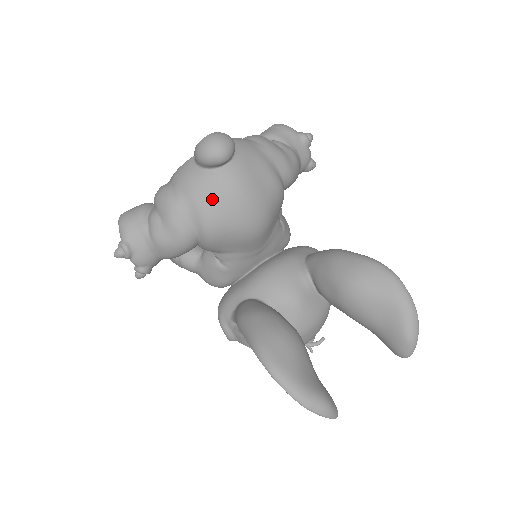
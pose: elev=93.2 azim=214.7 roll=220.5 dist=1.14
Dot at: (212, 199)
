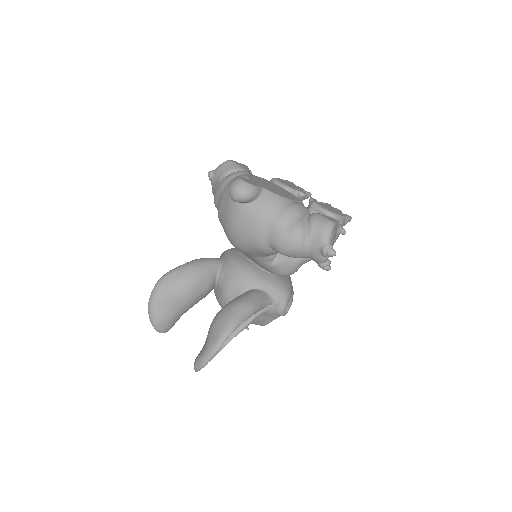
Dot at: (224, 206)
